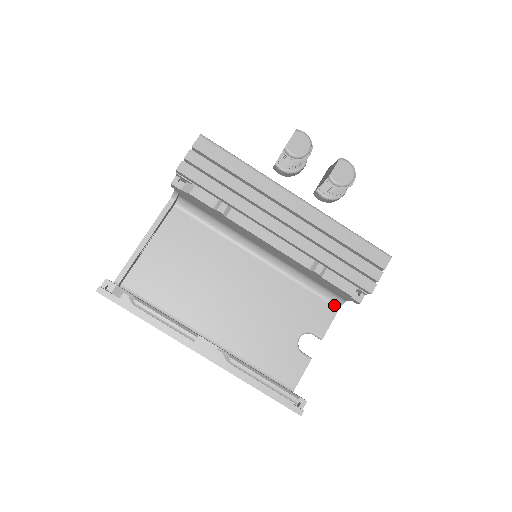
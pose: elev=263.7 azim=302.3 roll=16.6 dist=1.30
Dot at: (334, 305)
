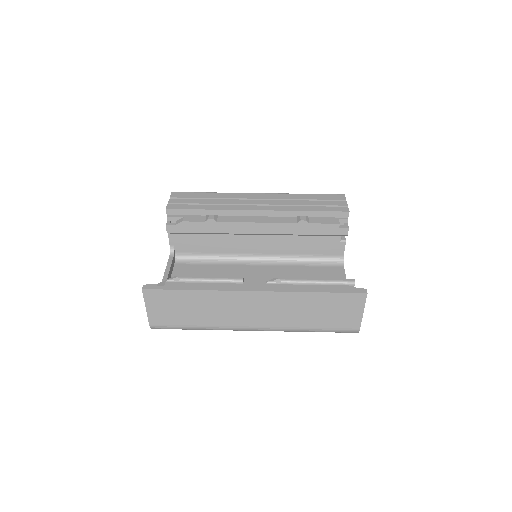
Dot at: (338, 266)
